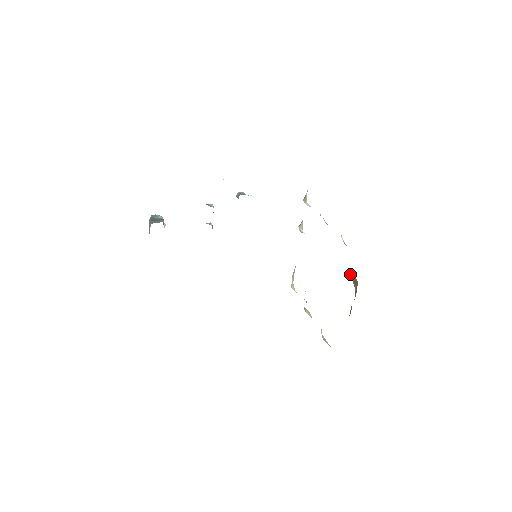
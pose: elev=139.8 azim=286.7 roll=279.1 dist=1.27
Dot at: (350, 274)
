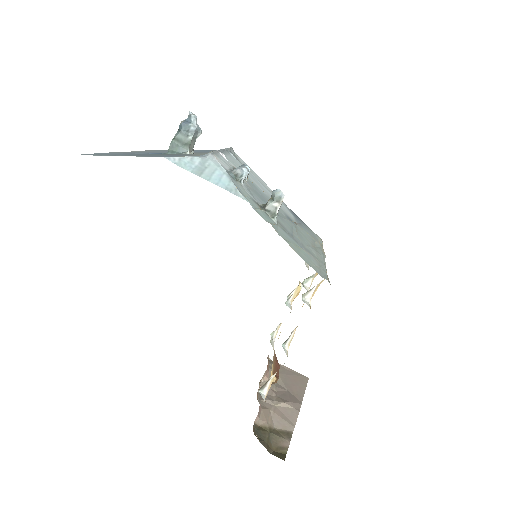
Dot at: occluded
